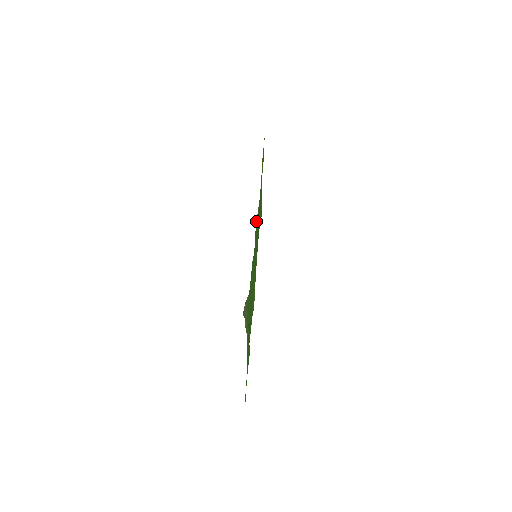
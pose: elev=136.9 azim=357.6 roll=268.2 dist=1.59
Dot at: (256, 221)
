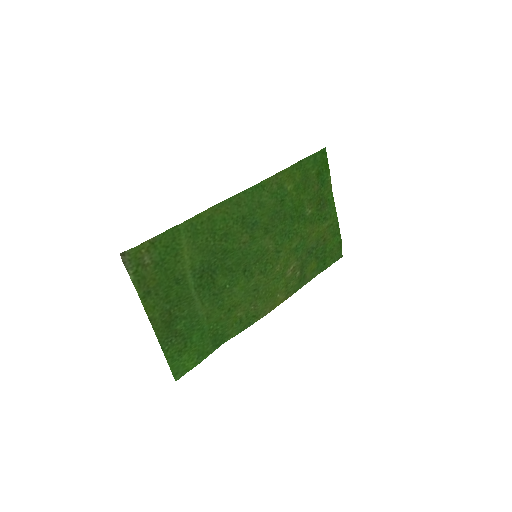
Dot at: (214, 205)
